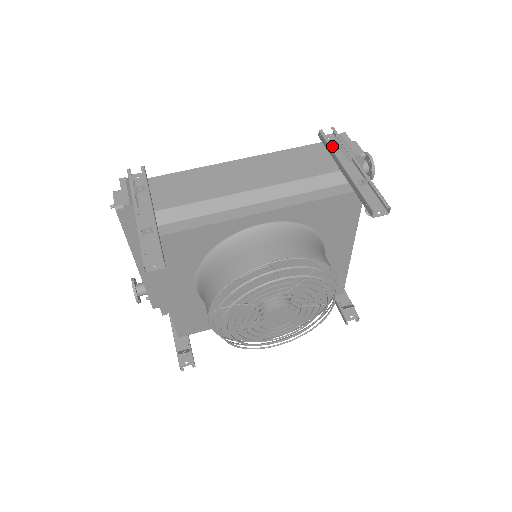
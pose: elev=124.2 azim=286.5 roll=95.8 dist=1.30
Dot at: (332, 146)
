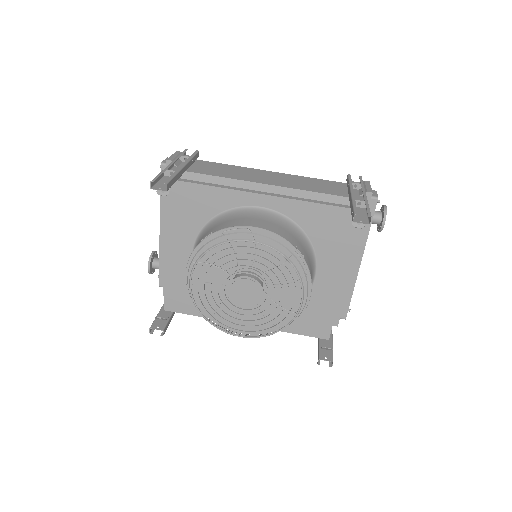
Dot at: (351, 182)
